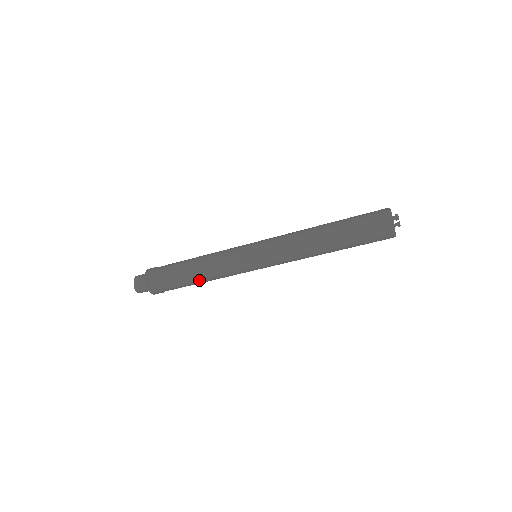
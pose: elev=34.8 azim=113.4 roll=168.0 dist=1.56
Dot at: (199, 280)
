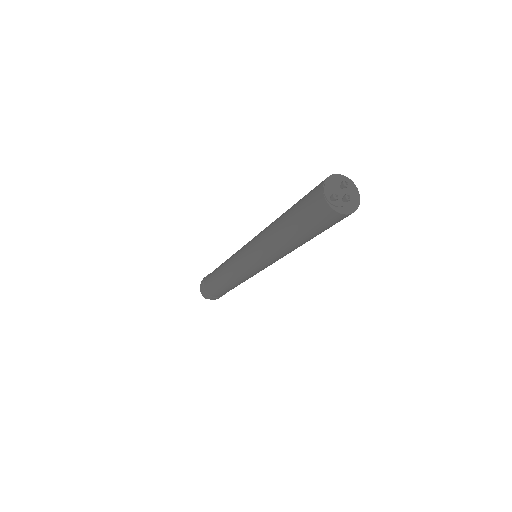
Dot at: (234, 287)
